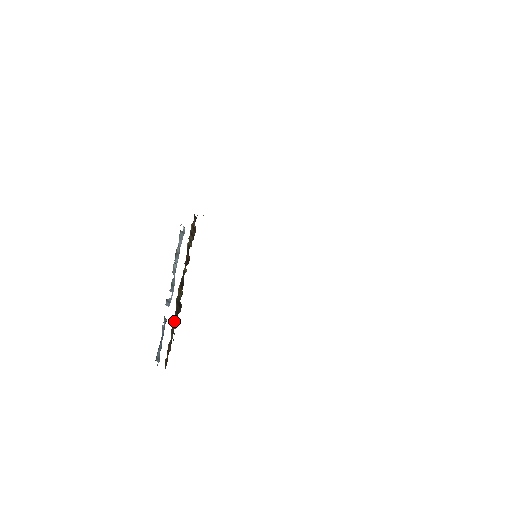
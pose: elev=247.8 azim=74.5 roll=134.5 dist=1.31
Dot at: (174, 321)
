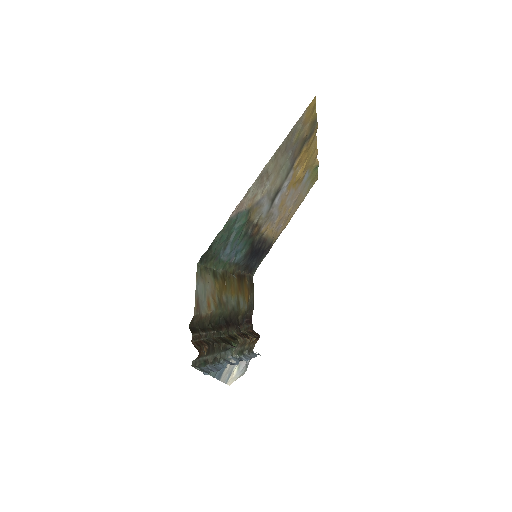
Dot at: (215, 340)
